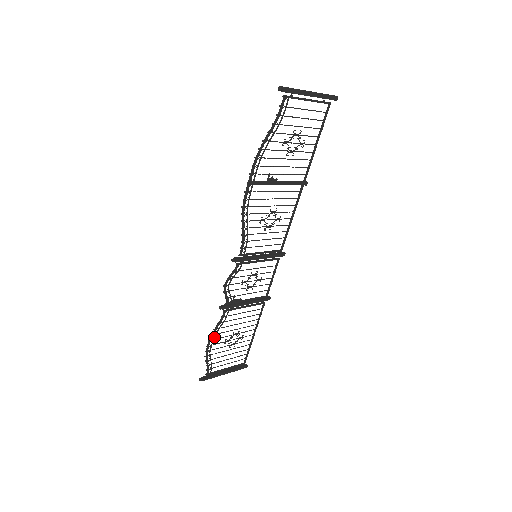
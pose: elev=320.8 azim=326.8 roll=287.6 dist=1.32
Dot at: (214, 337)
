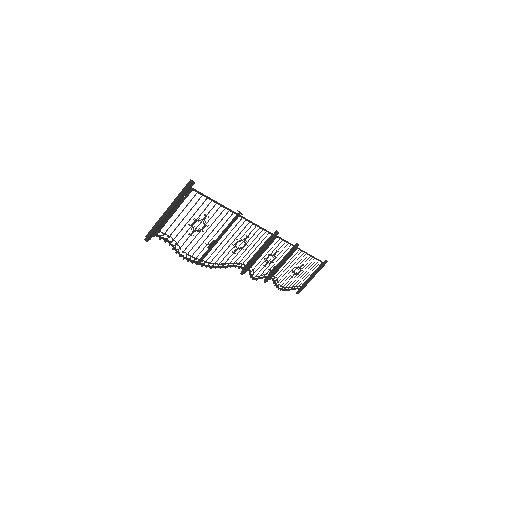
Dot at: (280, 285)
